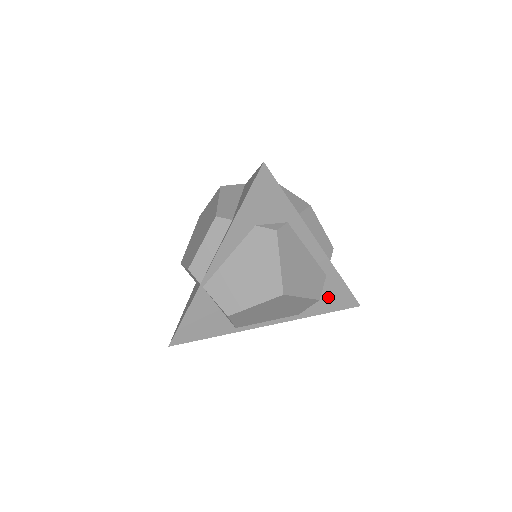
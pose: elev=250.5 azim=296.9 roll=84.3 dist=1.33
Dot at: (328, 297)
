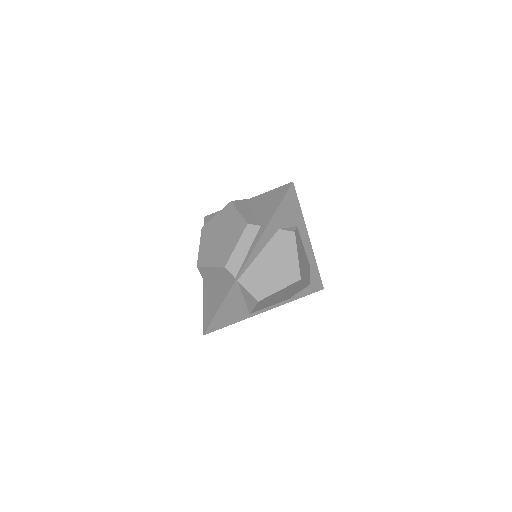
Dot at: occluded
